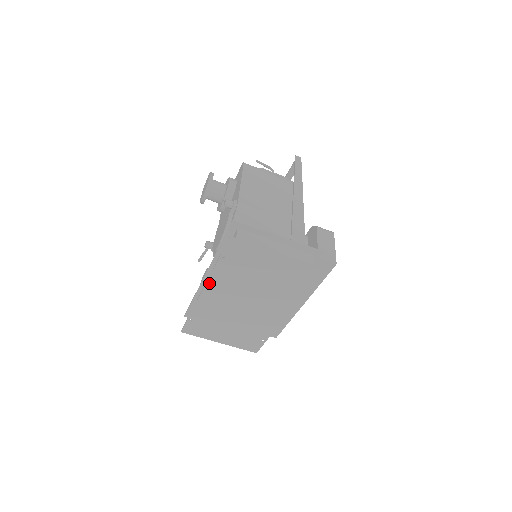
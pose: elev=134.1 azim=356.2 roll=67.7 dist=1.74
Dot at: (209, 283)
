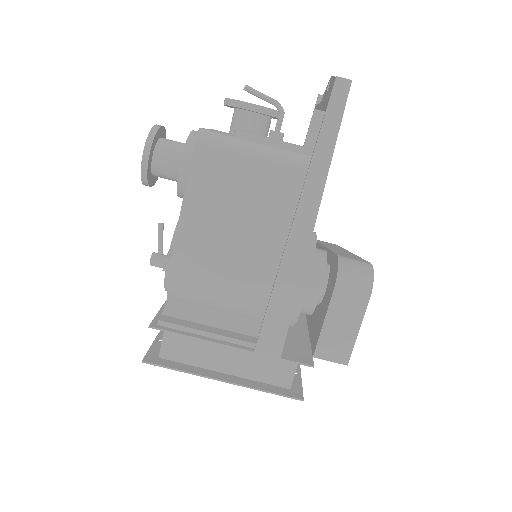
Dot at: occluded
